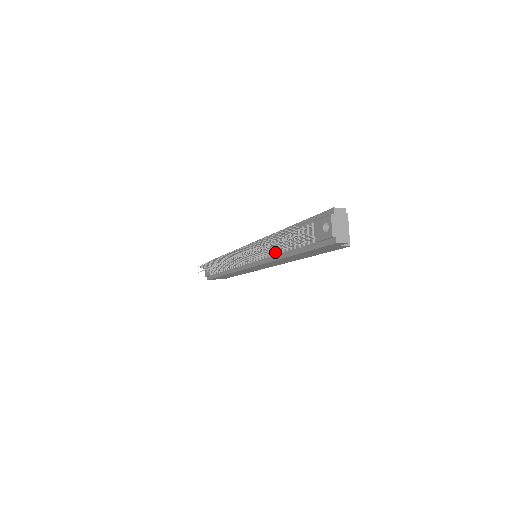
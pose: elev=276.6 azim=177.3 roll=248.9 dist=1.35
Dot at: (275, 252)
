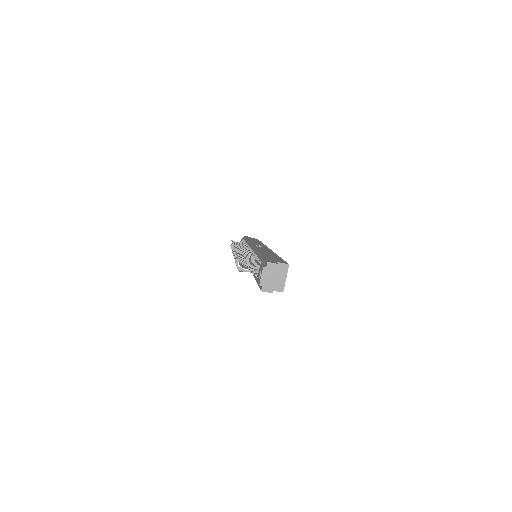
Dot at: occluded
